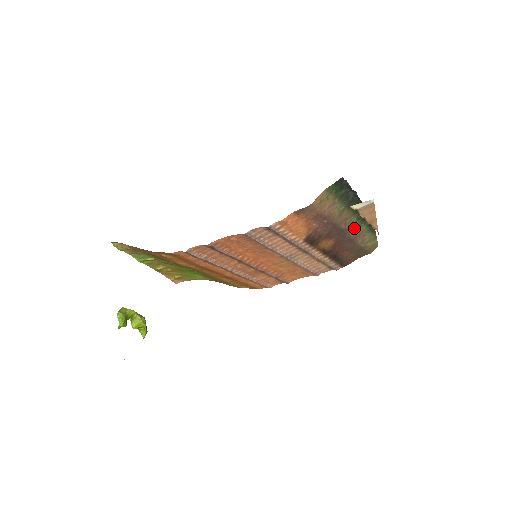
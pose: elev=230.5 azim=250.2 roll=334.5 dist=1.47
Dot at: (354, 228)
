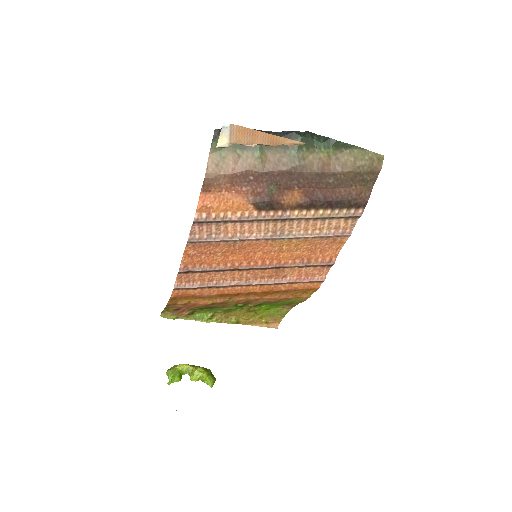
Dot at: (306, 161)
